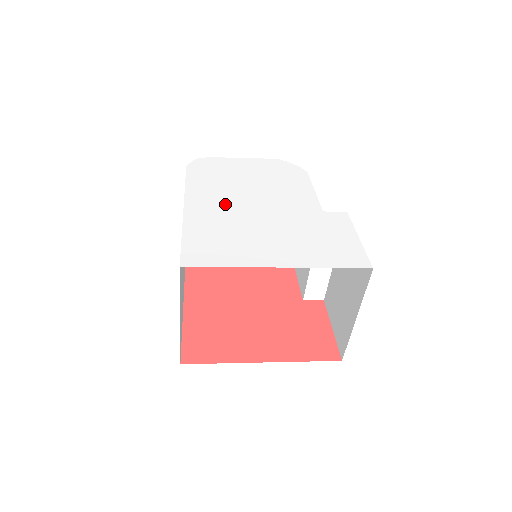
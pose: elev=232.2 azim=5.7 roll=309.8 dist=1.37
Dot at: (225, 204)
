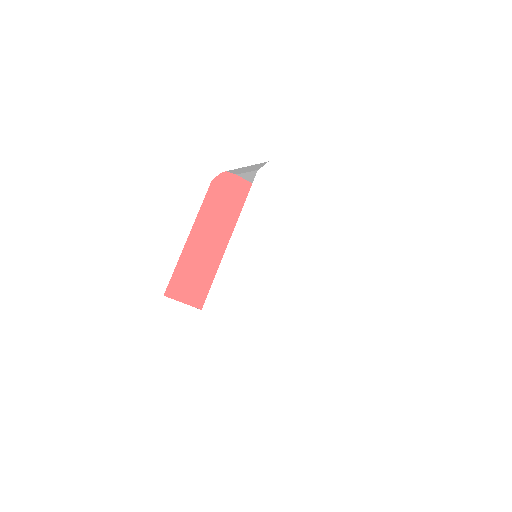
Dot at: (260, 245)
